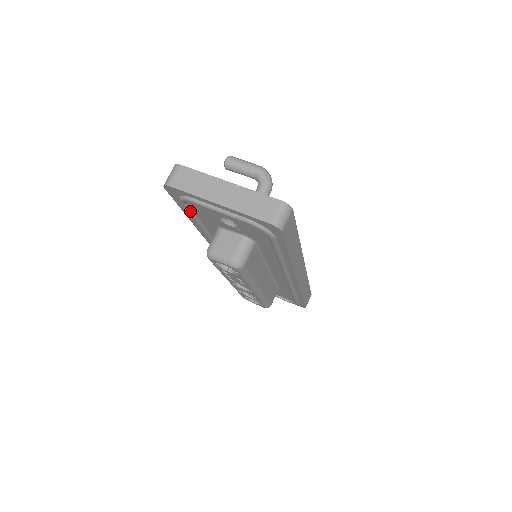
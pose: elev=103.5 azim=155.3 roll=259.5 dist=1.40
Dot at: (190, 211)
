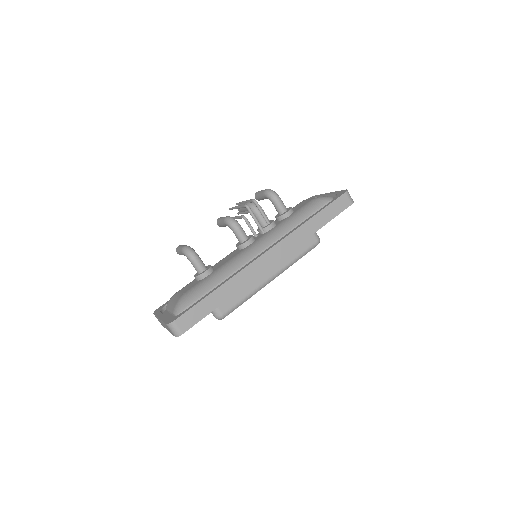
Dot at: occluded
